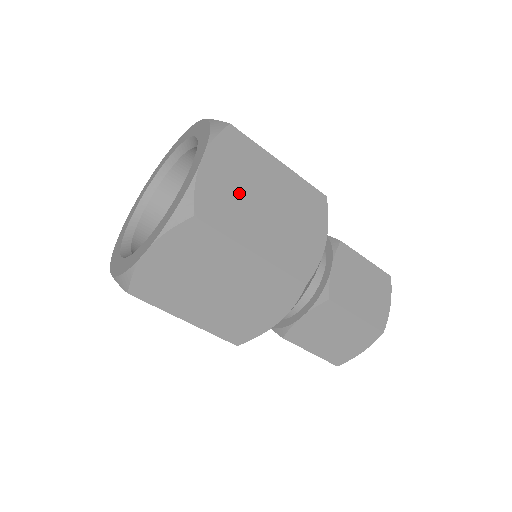
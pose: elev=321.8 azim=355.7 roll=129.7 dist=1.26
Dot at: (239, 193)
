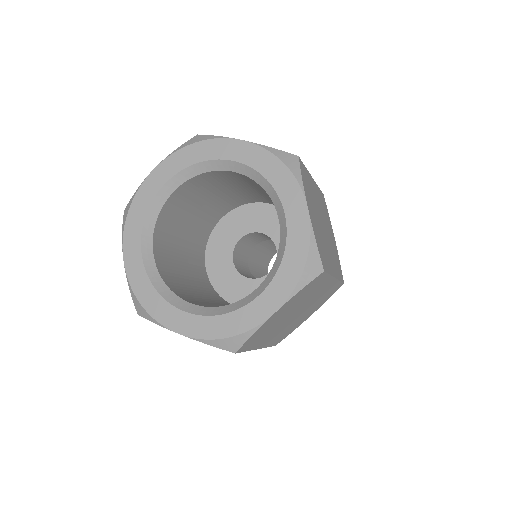
Dot at: (282, 319)
